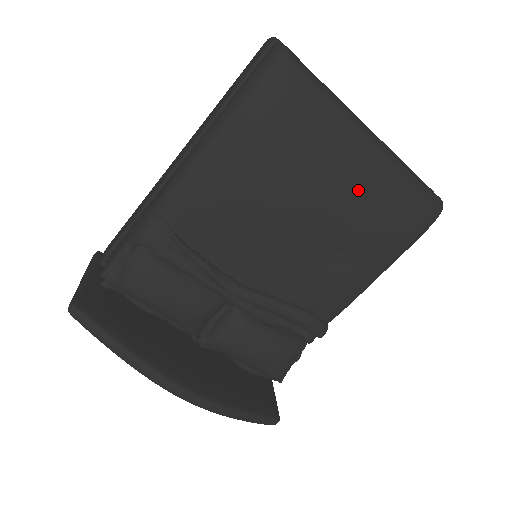
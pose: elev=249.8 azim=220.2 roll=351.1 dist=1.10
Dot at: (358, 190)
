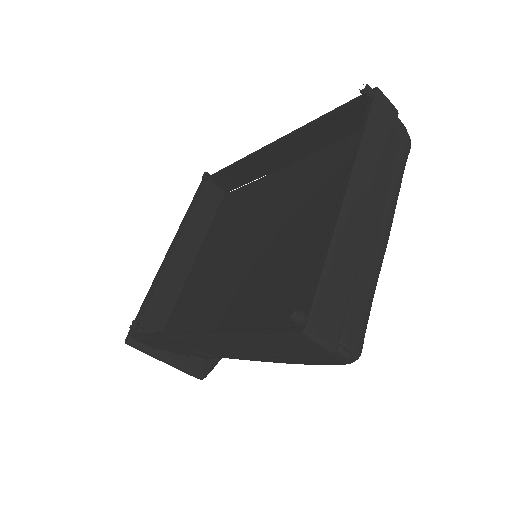
Dot at: occluded
